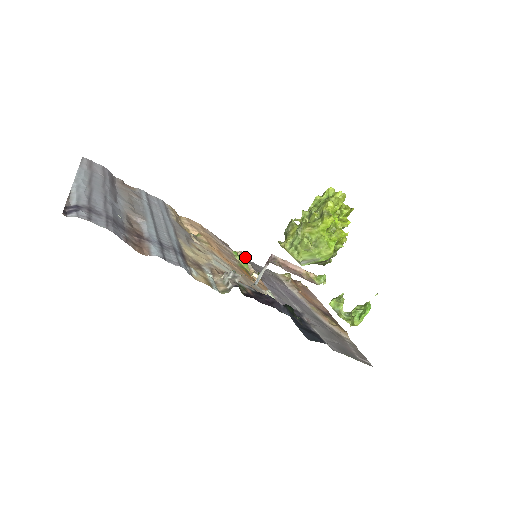
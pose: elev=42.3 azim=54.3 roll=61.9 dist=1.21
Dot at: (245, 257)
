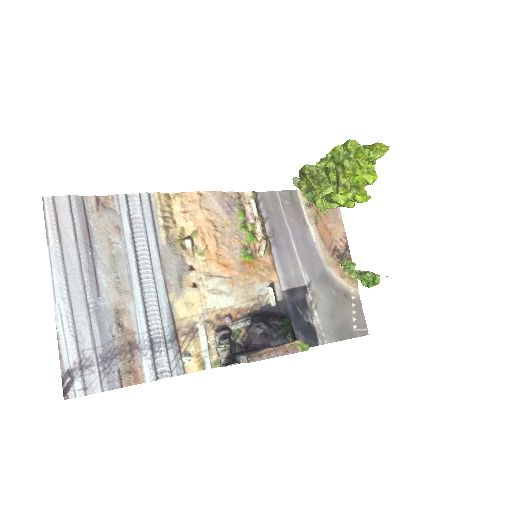
Dot at: (254, 207)
